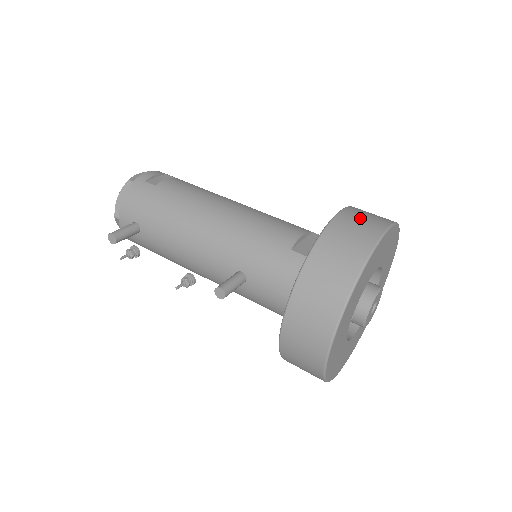
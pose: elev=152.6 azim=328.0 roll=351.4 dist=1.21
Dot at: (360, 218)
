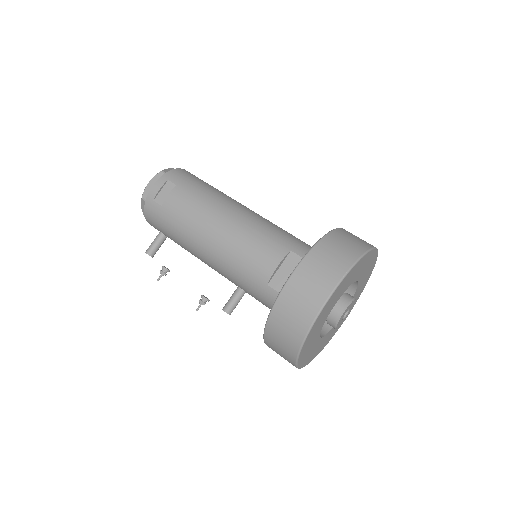
Dot at: (308, 283)
